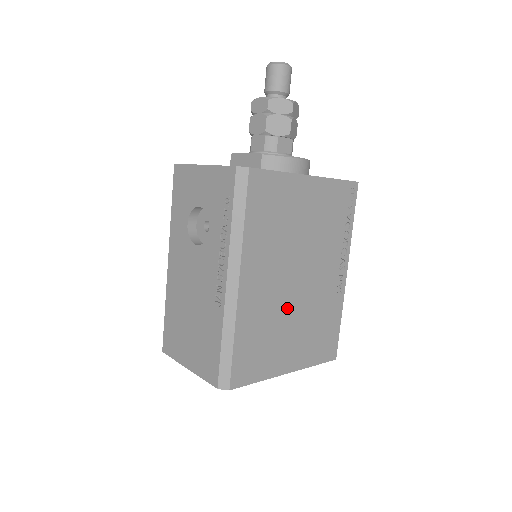
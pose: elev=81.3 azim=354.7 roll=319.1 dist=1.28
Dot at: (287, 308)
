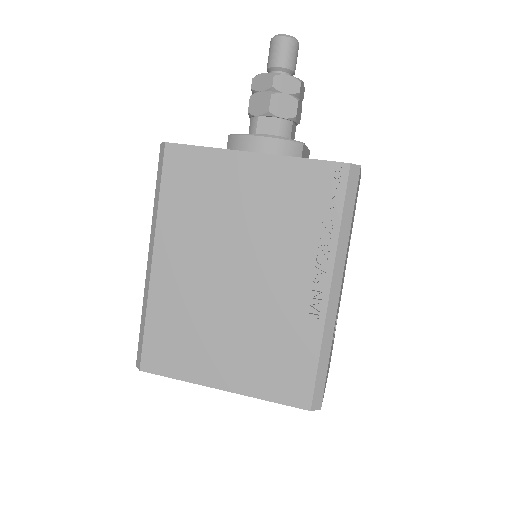
Dot at: (218, 307)
